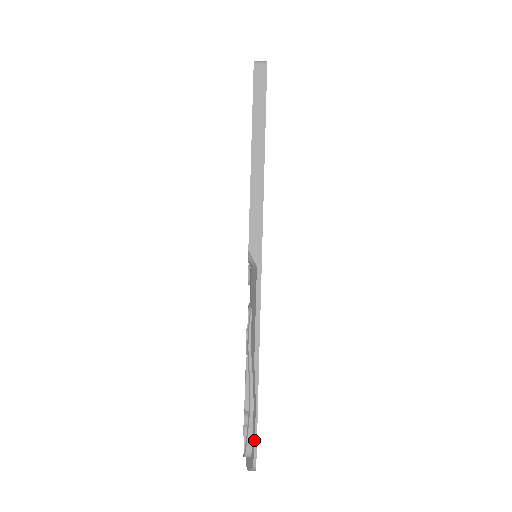
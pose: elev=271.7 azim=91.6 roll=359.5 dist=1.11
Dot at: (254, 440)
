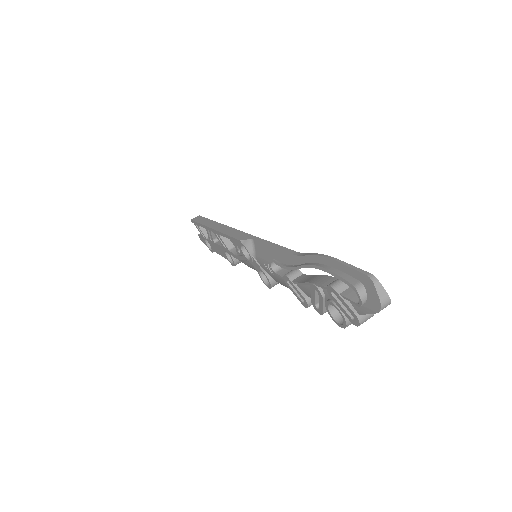
Dot at: (345, 266)
